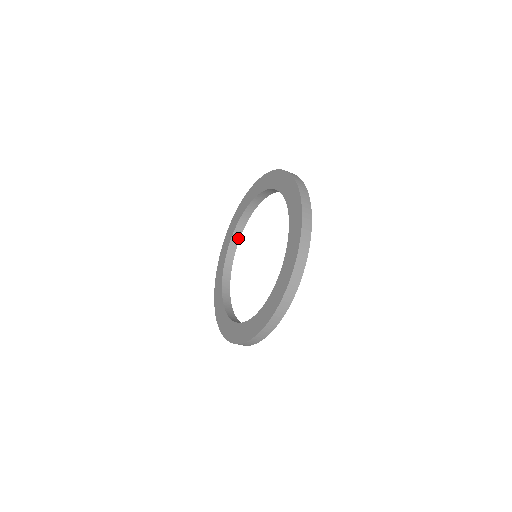
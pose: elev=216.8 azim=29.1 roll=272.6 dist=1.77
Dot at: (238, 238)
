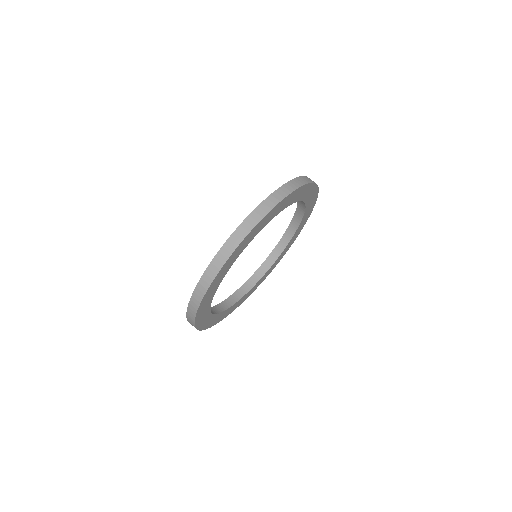
Dot at: (261, 276)
